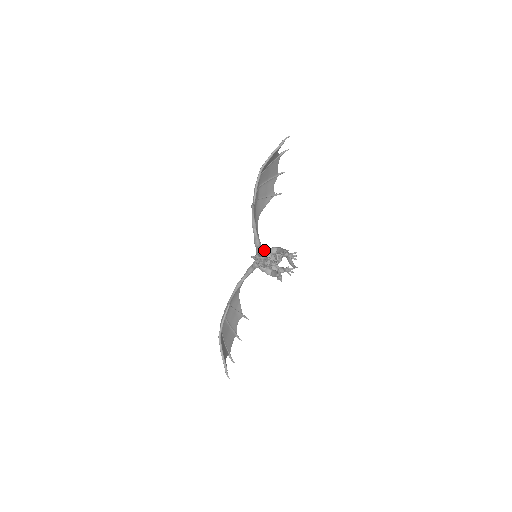
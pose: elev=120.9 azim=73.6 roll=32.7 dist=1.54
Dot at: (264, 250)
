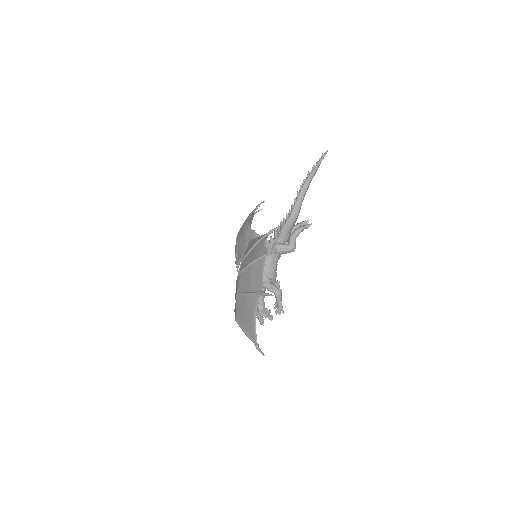
Dot at: occluded
